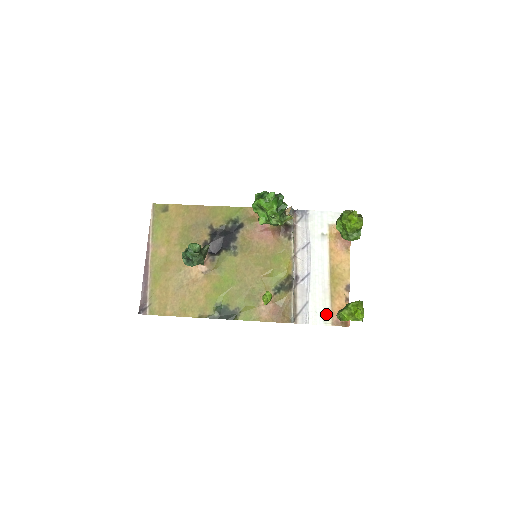
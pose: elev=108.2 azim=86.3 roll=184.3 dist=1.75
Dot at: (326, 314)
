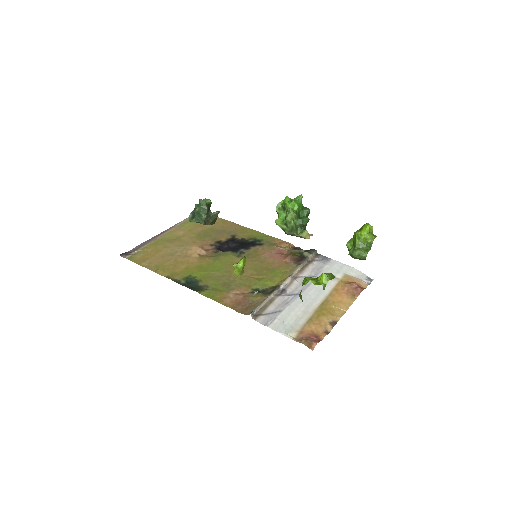
Dot at: (293, 328)
